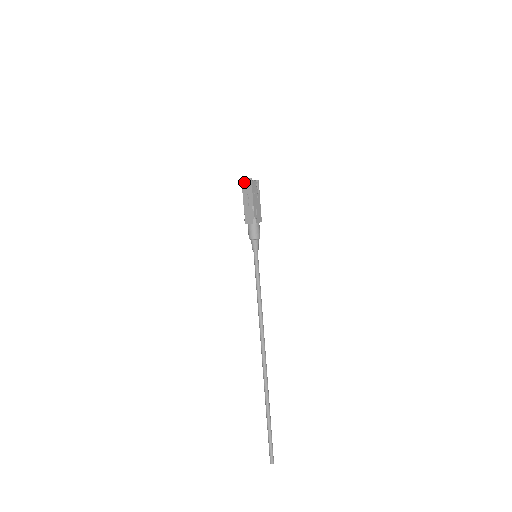
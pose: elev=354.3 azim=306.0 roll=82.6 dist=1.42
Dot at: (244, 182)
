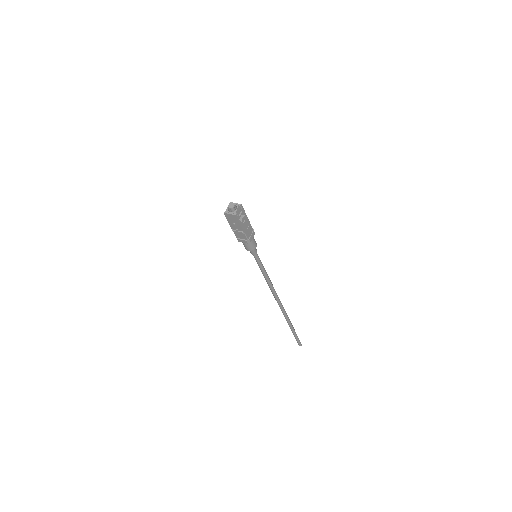
Dot at: (226, 214)
